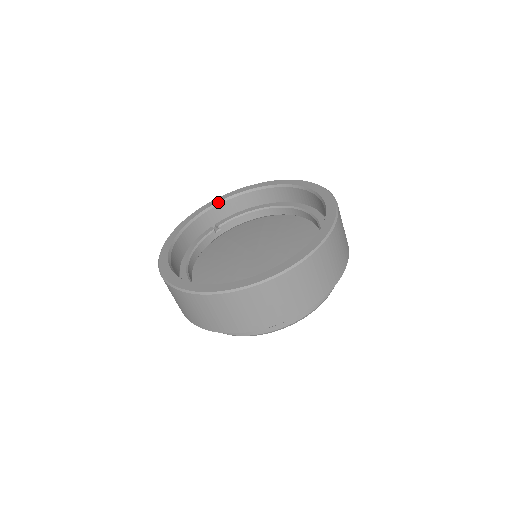
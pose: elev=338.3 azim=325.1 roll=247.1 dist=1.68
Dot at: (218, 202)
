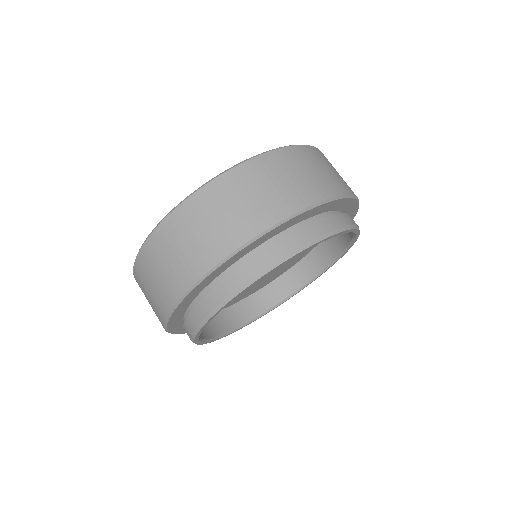
Dot at: occluded
